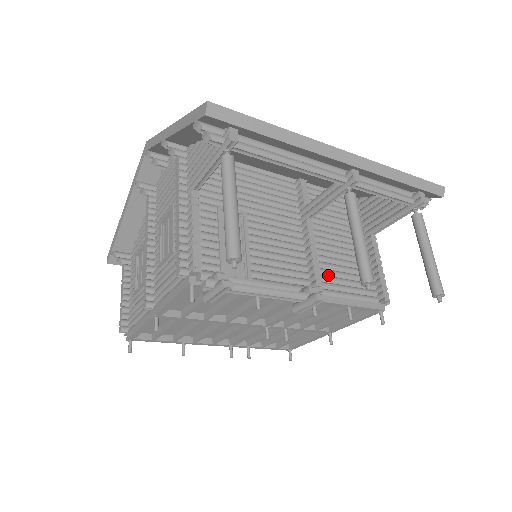
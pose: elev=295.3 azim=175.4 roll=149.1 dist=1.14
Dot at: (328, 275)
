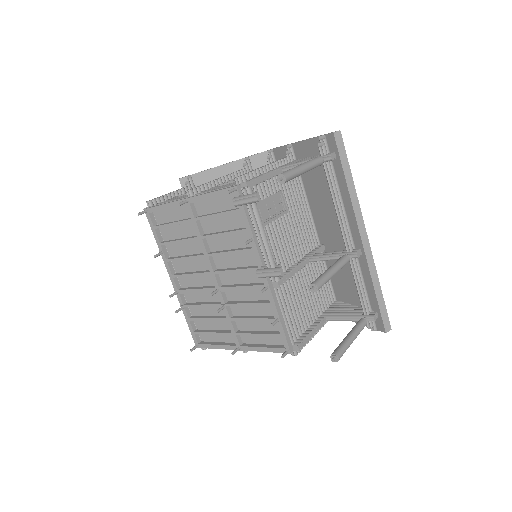
Dot at: (287, 292)
